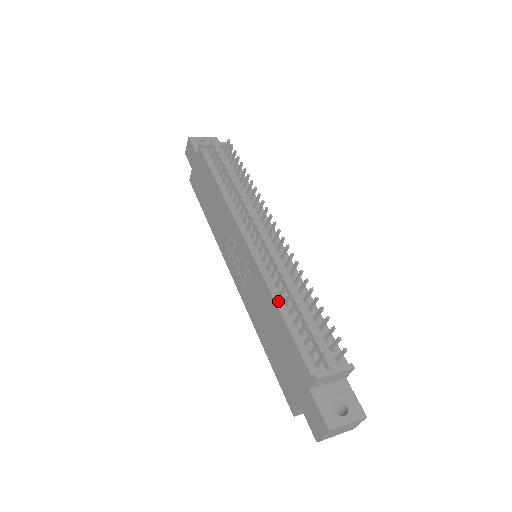
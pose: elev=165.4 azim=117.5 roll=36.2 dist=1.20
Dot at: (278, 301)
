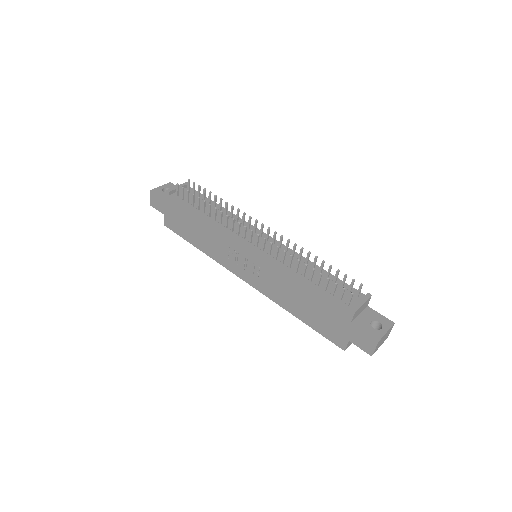
Dot at: (297, 276)
